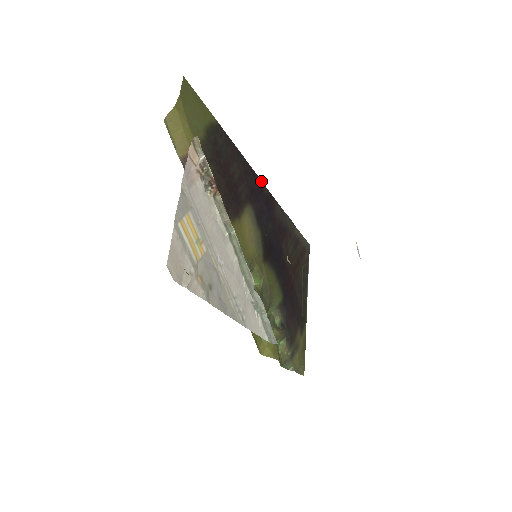
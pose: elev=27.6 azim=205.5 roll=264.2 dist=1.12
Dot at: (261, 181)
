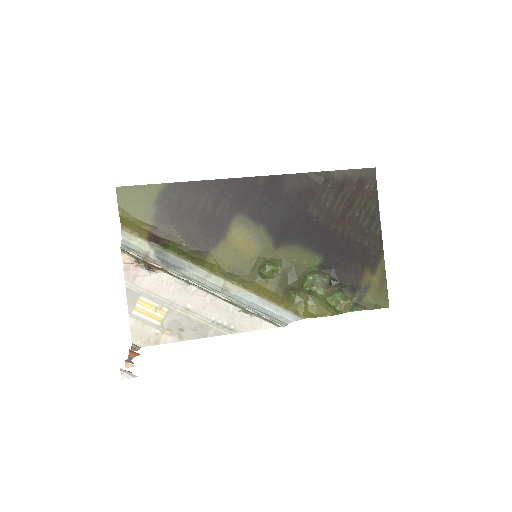
Dot at: (250, 177)
